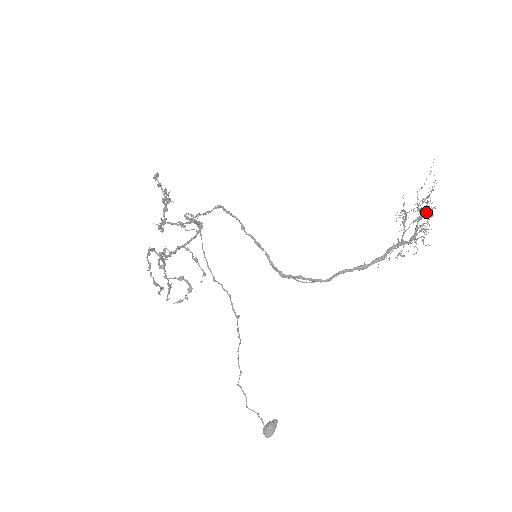
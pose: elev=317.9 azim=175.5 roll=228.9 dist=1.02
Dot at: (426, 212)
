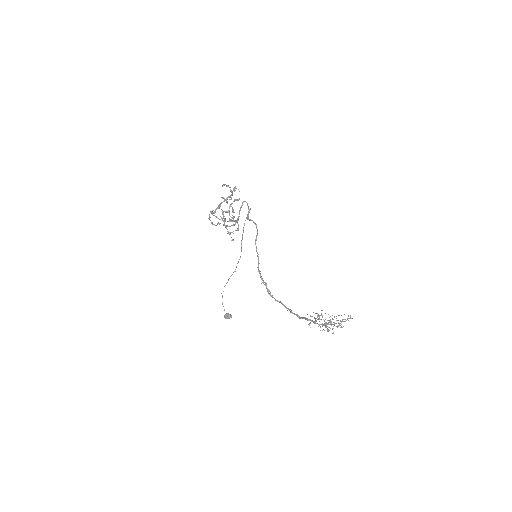
Dot at: occluded
